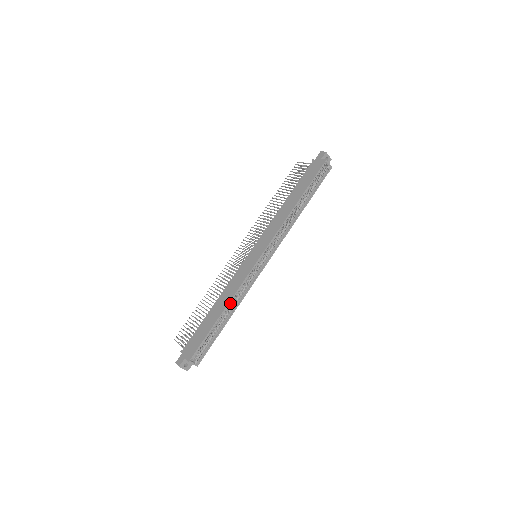
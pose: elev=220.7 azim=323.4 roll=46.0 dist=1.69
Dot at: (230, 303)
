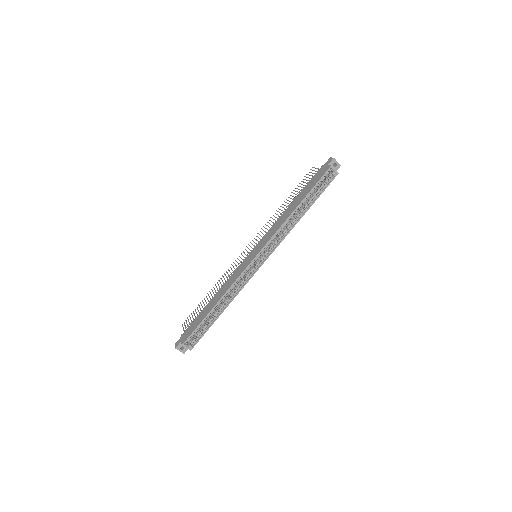
Dot at: (224, 297)
